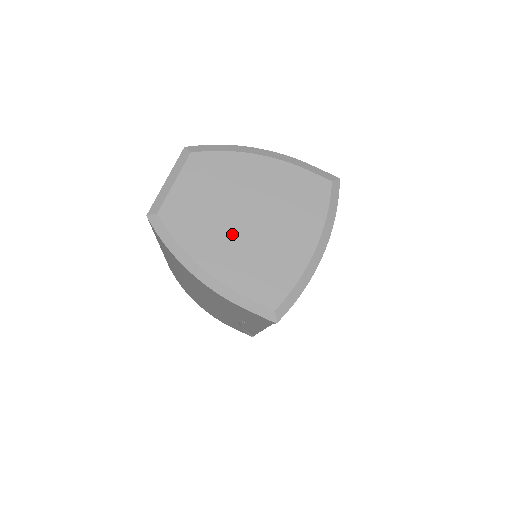
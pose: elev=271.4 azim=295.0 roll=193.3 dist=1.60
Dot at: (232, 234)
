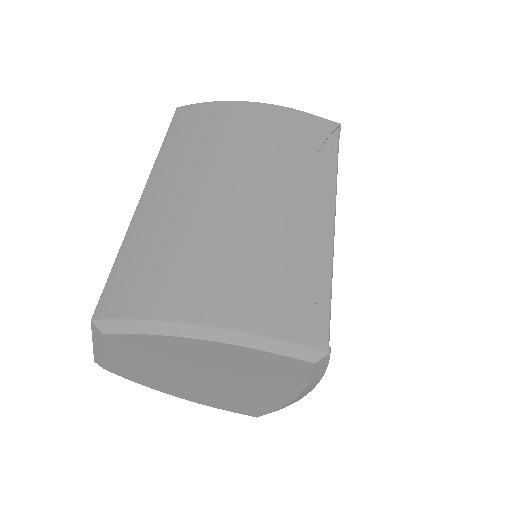
Dot at: (193, 384)
